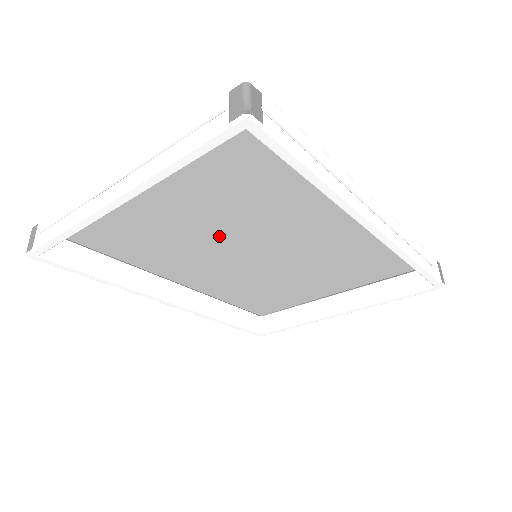
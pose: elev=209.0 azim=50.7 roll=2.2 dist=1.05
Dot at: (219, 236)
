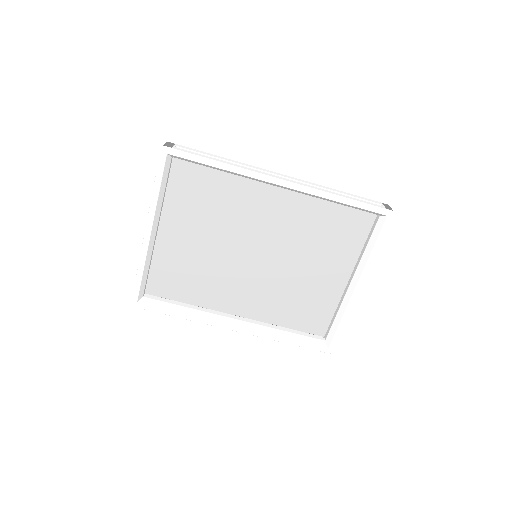
Dot at: (226, 251)
